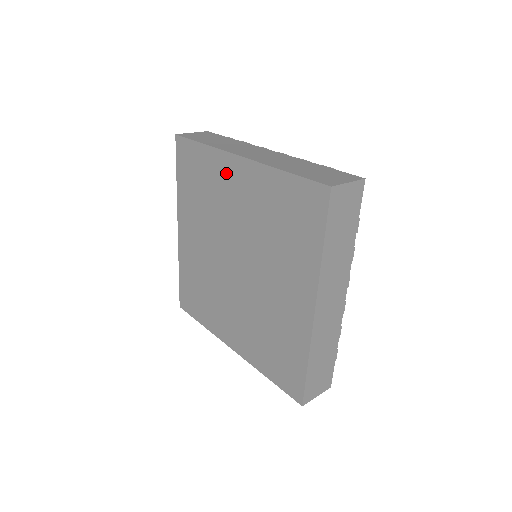
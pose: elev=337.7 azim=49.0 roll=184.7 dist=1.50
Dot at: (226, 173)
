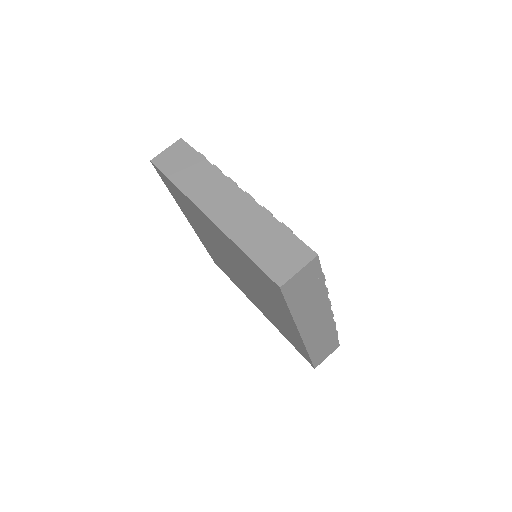
Dot at: (202, 217)
